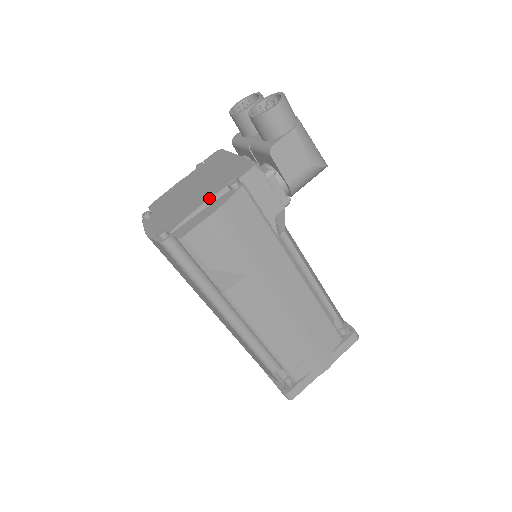
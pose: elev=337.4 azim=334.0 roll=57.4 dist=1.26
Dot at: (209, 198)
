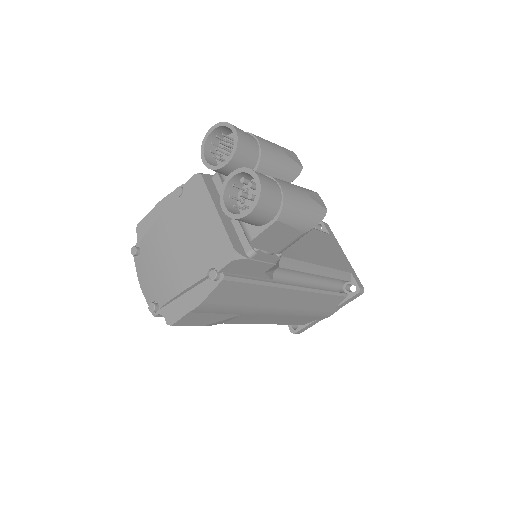
Dot at: (190, 285)
